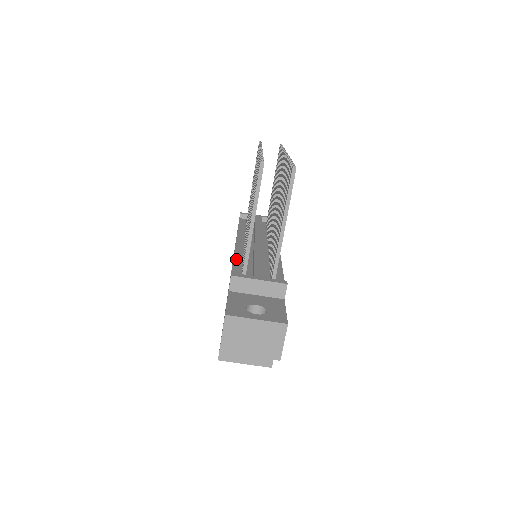
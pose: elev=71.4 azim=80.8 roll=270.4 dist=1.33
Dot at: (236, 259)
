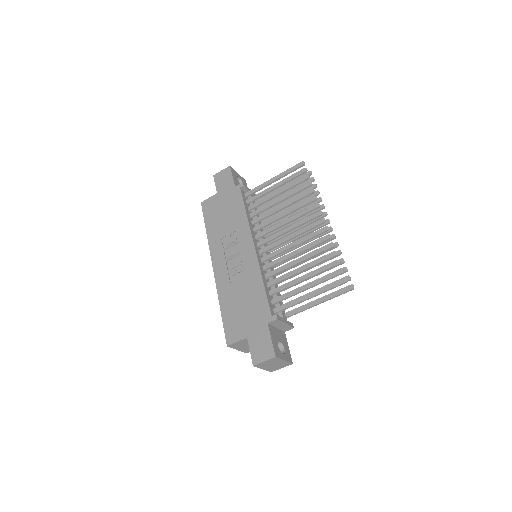
Dot at: (264, 280)
